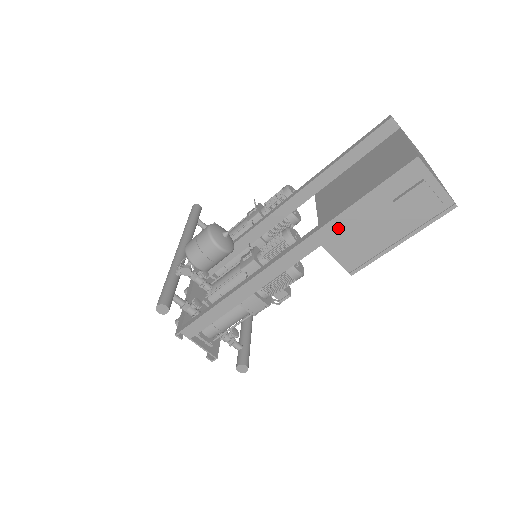
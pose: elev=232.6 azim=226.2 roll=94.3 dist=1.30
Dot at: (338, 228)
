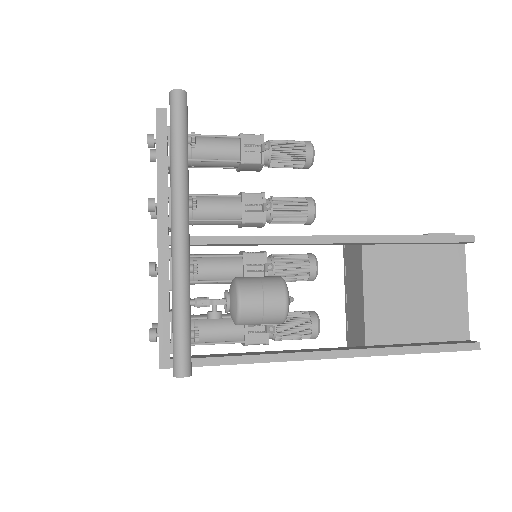
Dot at: occluded
